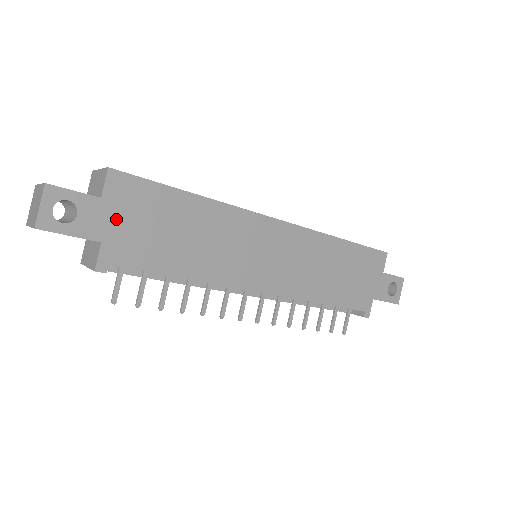
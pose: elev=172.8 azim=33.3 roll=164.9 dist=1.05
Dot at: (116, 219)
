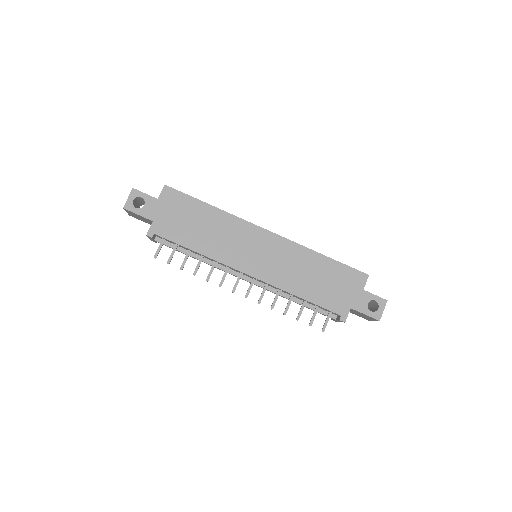
Dot at: (163, 211)
